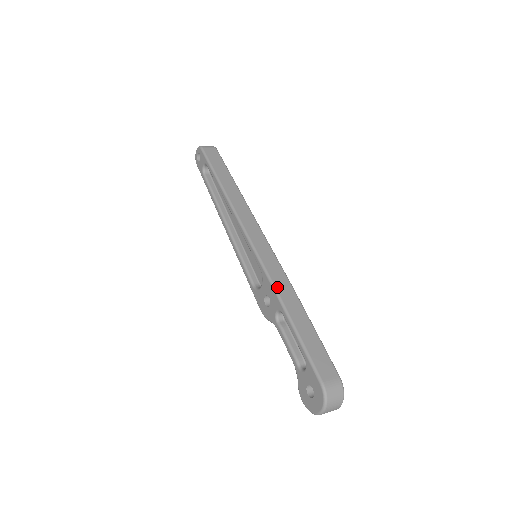
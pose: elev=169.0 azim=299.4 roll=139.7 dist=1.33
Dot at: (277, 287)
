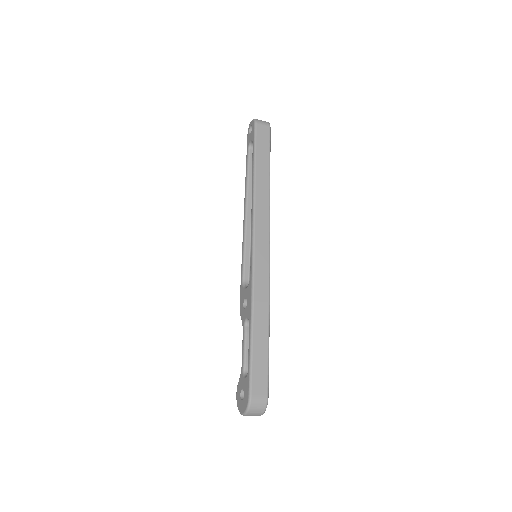
Dot at: (255, 299)
